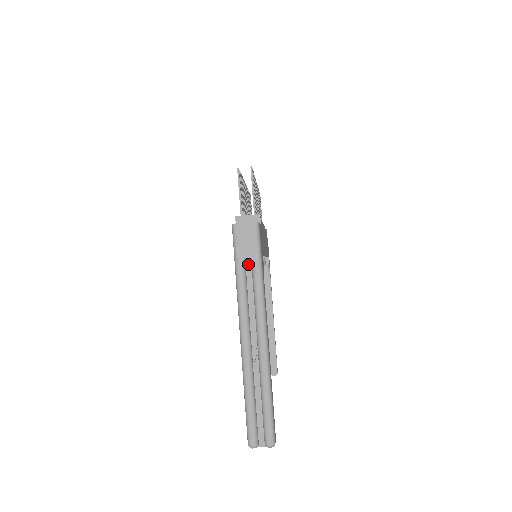
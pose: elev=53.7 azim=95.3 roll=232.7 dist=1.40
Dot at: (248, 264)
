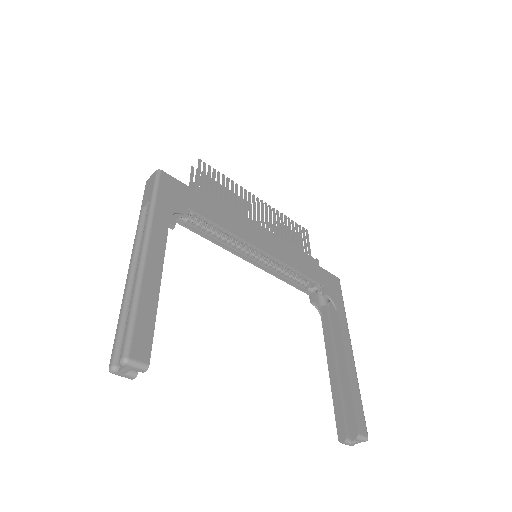
Dot at: (146, 202)
